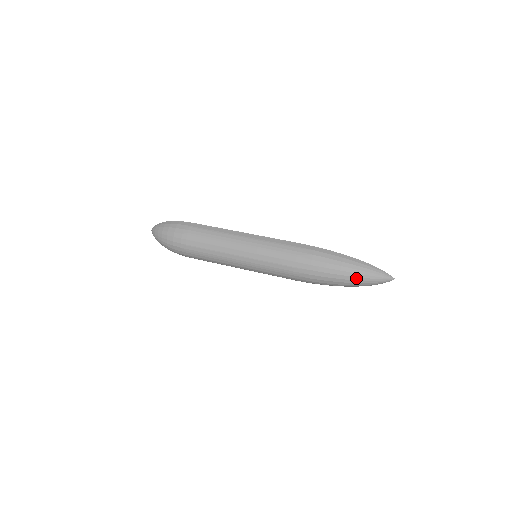
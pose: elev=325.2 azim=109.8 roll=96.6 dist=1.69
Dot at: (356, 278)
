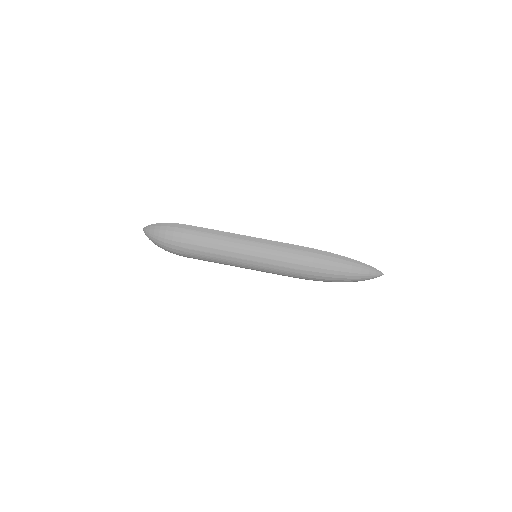
Dot at: (352, 277)
